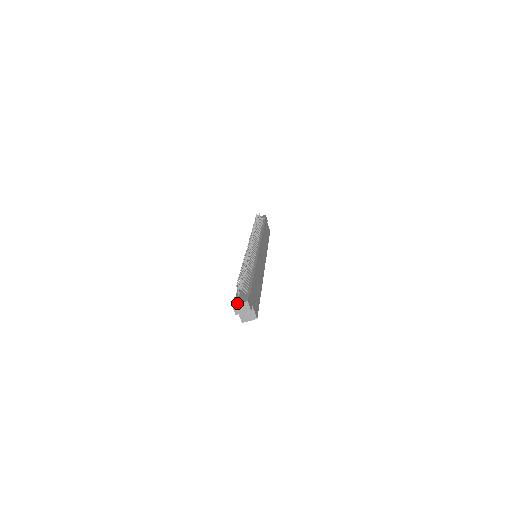
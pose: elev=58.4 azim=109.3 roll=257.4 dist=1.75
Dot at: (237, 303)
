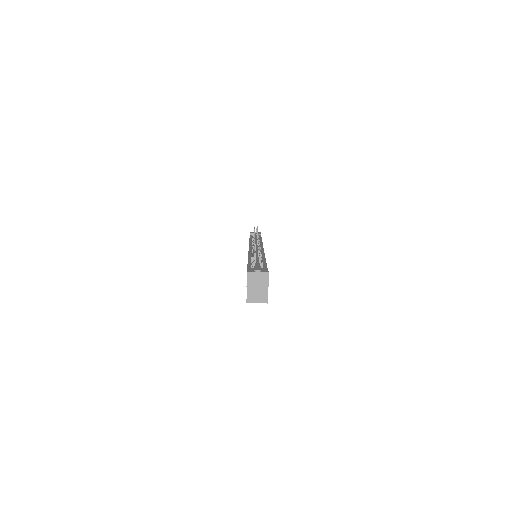
Dot at: (254, 271)
